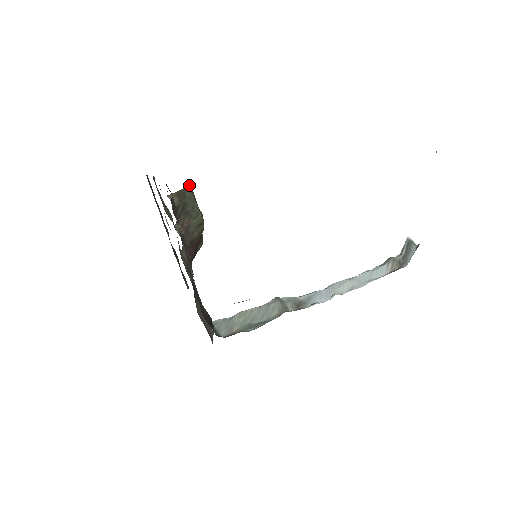
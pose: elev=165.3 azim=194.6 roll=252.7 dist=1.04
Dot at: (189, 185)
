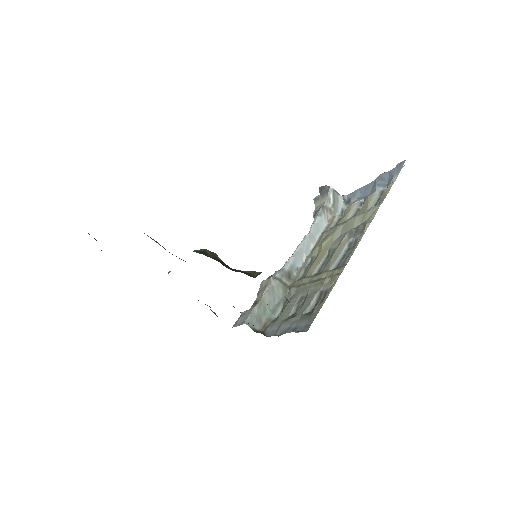
Dot at: occluded
